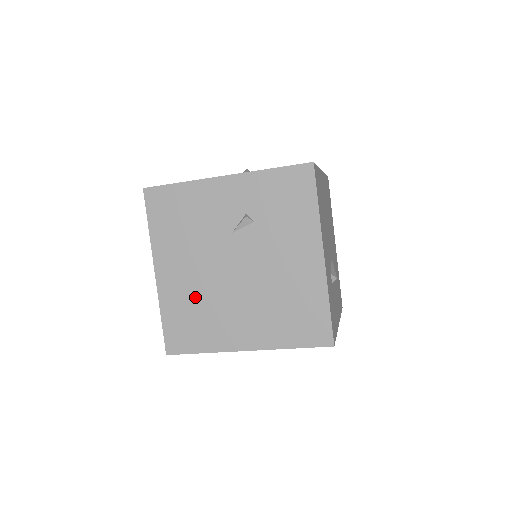
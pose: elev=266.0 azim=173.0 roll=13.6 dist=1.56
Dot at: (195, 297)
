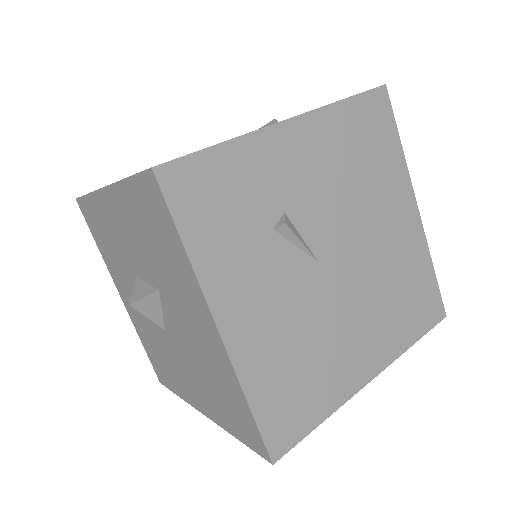
Dot at: occluded
